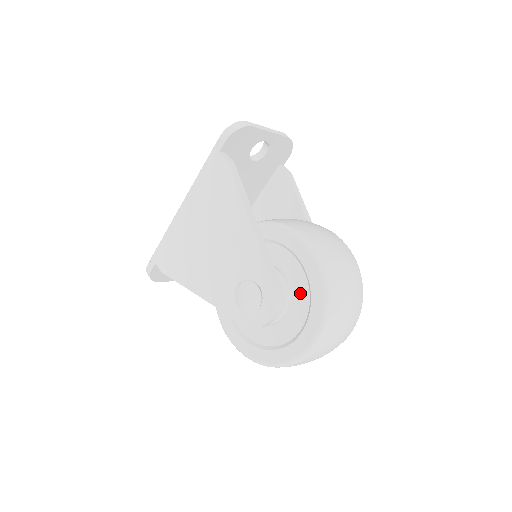
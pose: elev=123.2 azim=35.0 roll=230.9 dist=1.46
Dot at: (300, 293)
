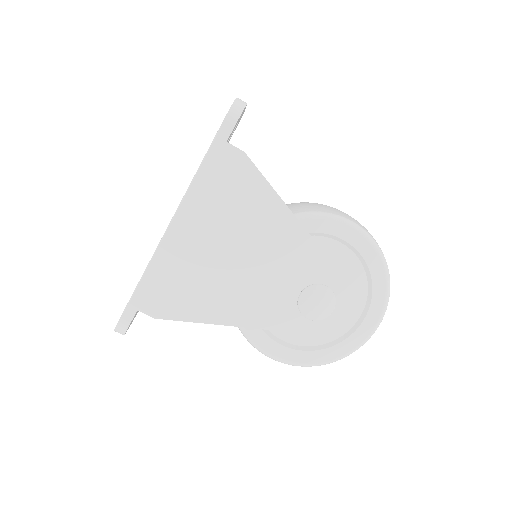
Dot at: (355, 278)
